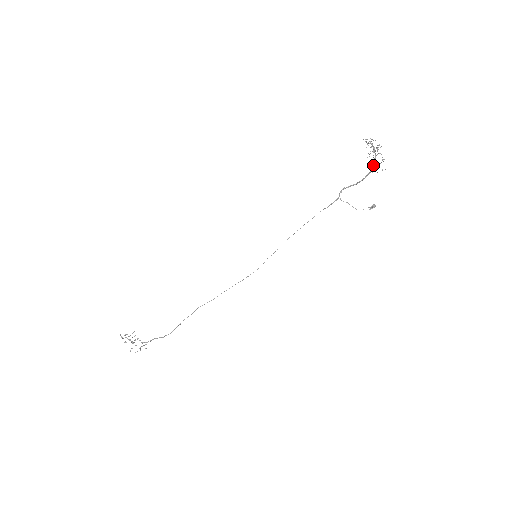
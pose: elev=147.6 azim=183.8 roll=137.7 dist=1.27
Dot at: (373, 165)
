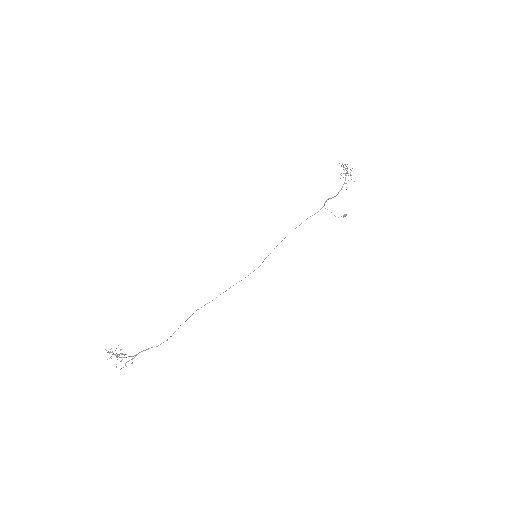
Dot at: occluded
